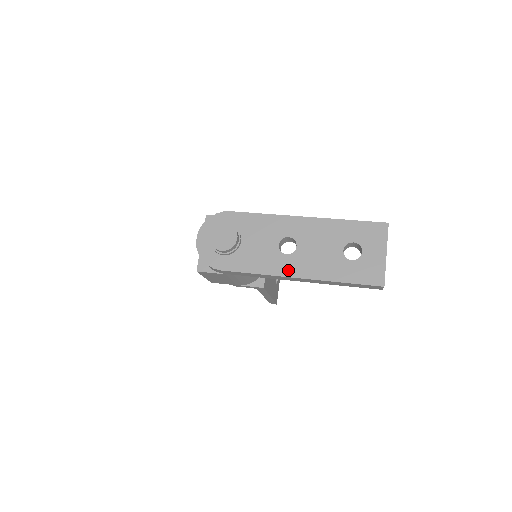
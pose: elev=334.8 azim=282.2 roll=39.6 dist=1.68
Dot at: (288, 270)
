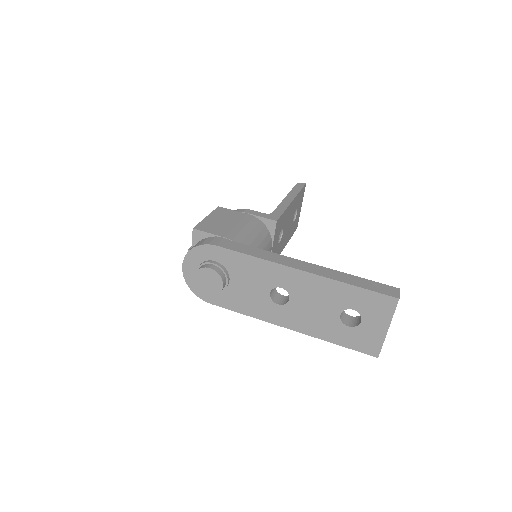
Dot at: (279, 320)
